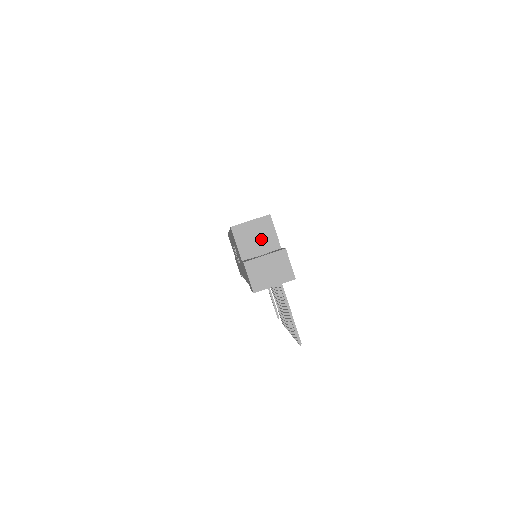
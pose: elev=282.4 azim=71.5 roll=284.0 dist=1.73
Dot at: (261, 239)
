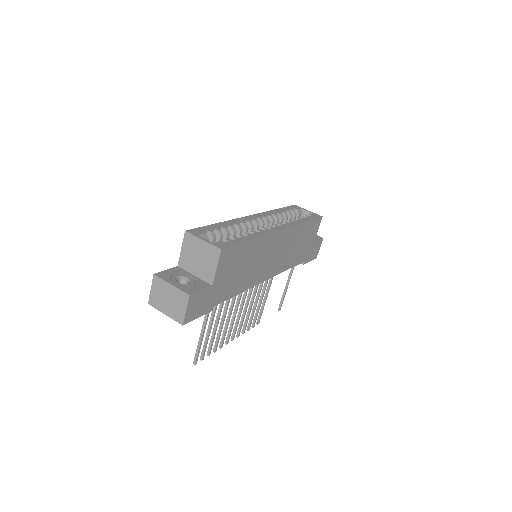
Dot at: (202, 263)
